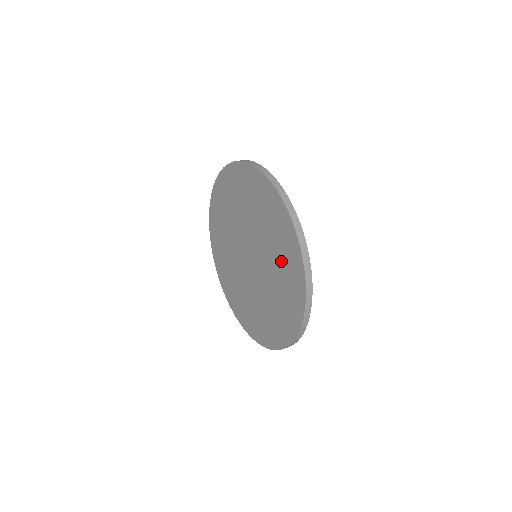
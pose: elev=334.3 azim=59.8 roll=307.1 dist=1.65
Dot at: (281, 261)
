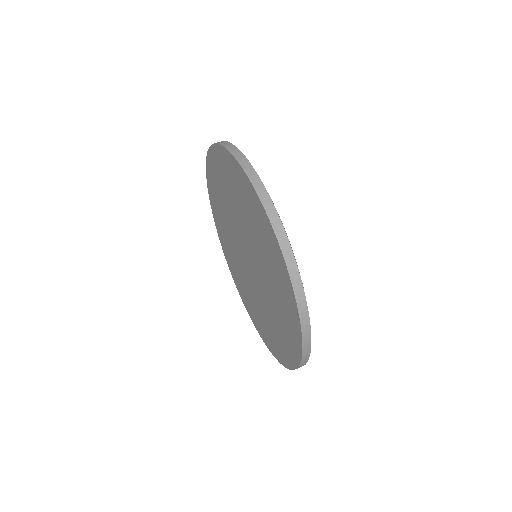
Dot at: (272, 271)
